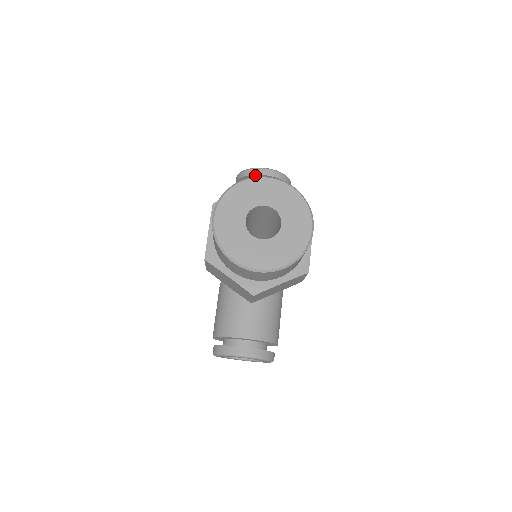
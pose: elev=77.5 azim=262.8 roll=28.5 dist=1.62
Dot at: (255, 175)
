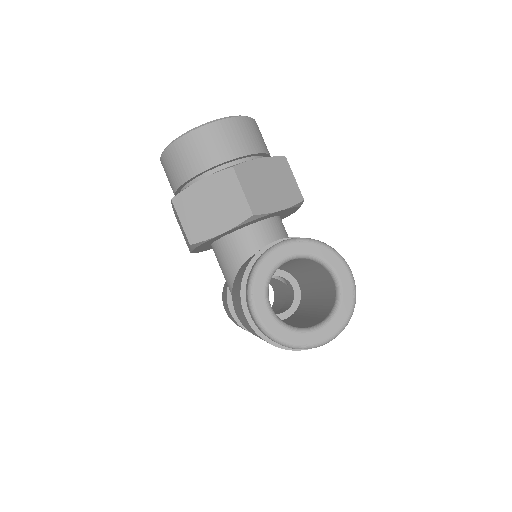
Dot at: occluded
